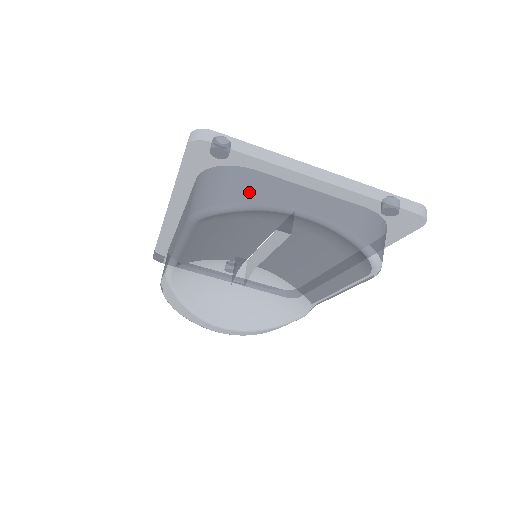
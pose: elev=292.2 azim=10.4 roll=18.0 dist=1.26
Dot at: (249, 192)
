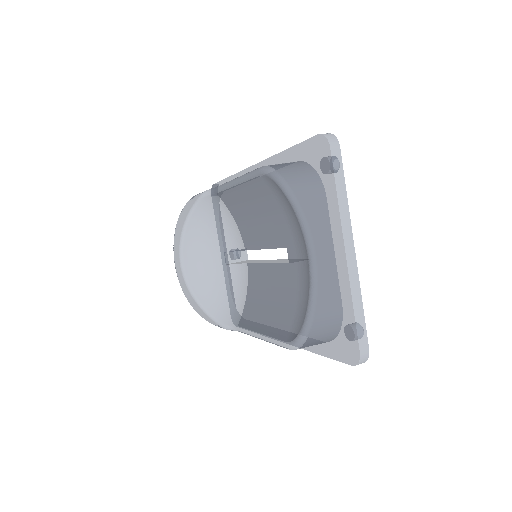
Dot at: (307, 199)
